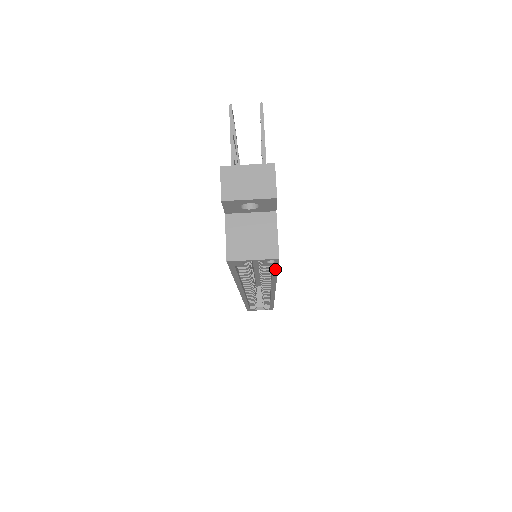
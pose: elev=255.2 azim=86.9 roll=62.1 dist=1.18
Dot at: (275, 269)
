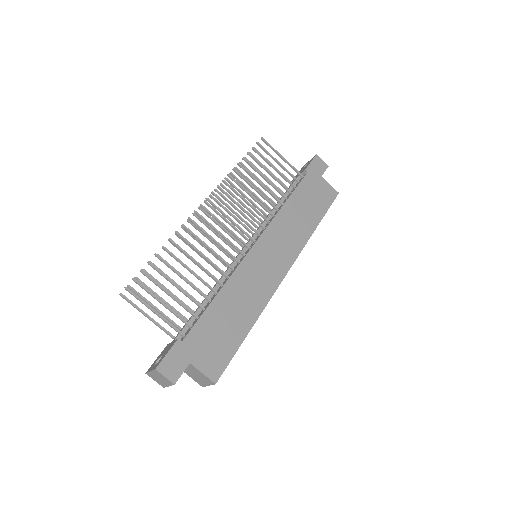
Dot at: (233, 355)
